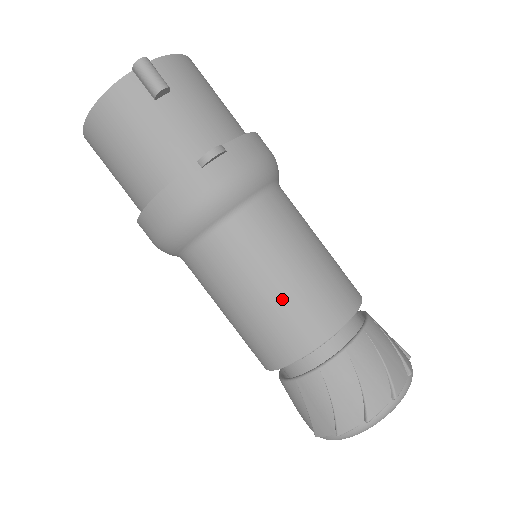
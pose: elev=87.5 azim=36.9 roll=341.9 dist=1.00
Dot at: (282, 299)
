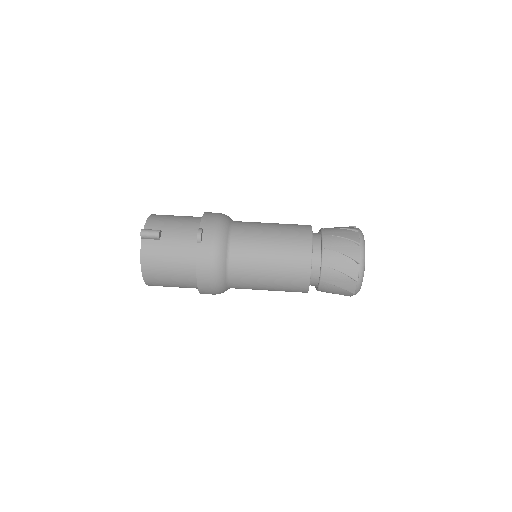
Dot at: (280, 256)
